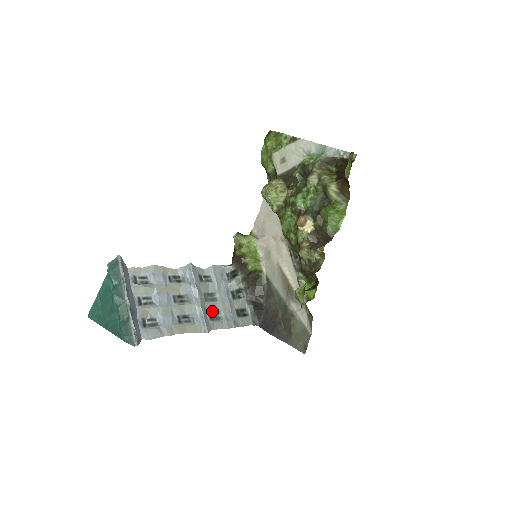
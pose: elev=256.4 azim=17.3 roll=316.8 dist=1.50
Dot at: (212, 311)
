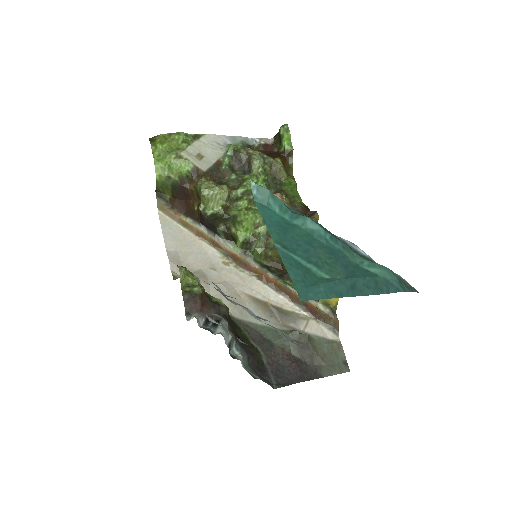
Dot at: occluded
